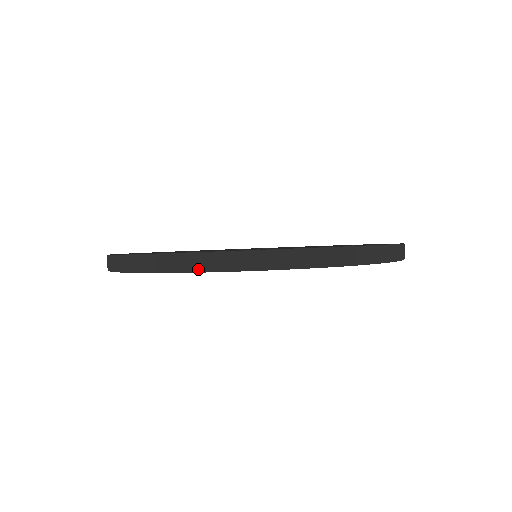
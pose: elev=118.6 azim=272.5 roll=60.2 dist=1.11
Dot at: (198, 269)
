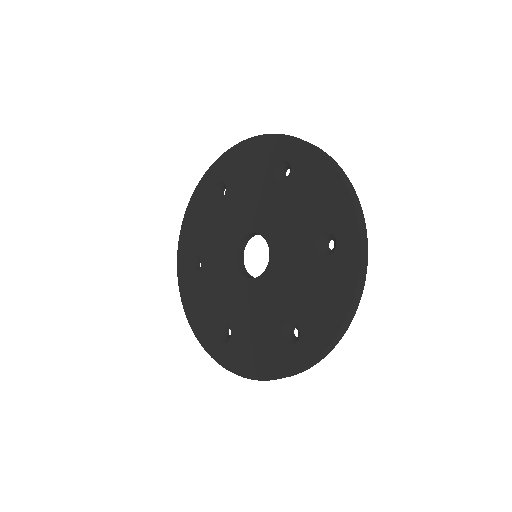
Dot at: (267, 134)
